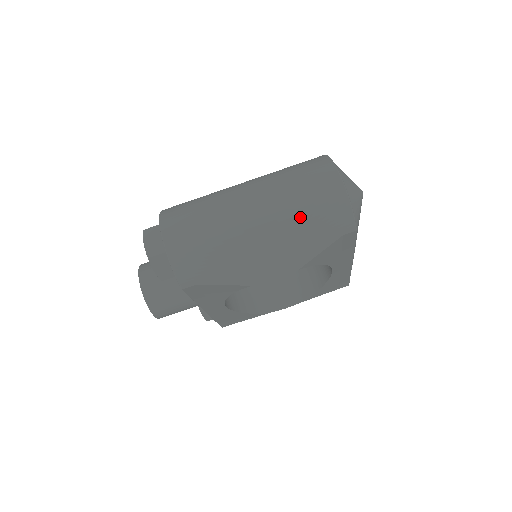
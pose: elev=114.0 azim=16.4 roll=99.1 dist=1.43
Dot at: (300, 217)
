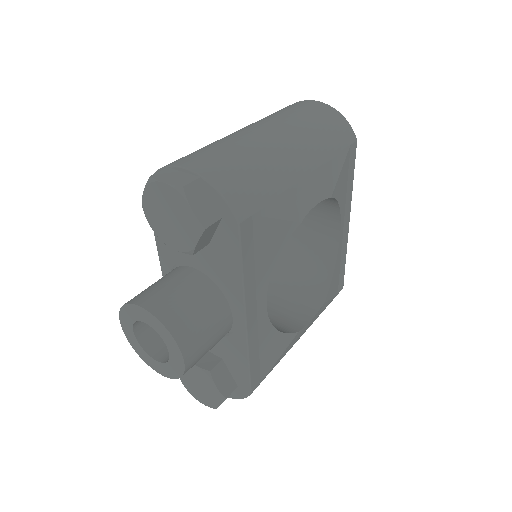
Dot at: (311, 126)
